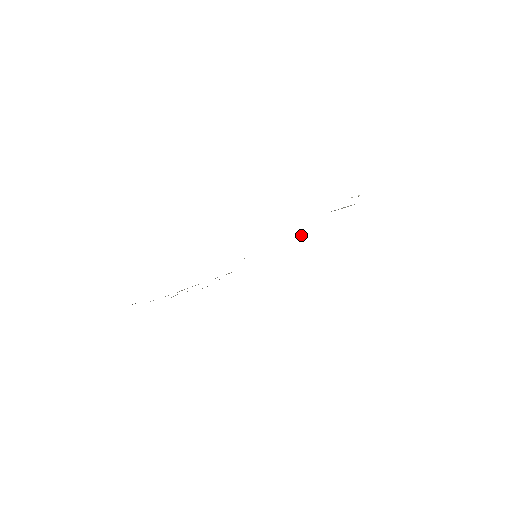
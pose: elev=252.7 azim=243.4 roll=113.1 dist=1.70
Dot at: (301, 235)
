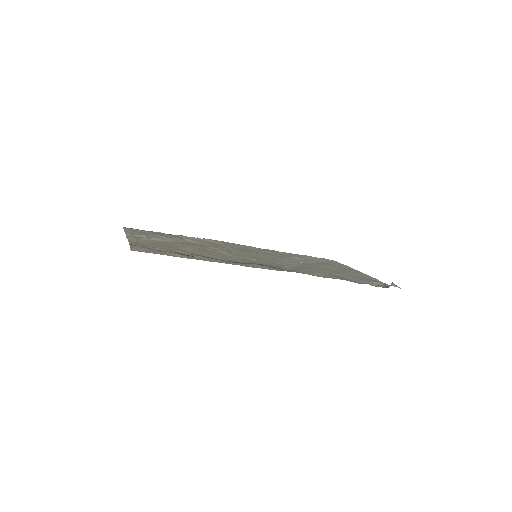
Dot at: (303, 262)
